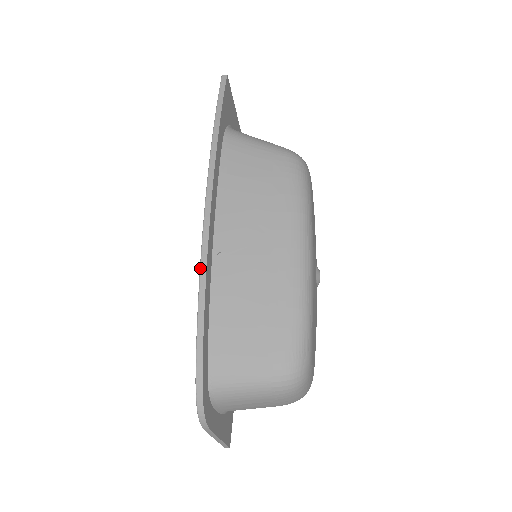
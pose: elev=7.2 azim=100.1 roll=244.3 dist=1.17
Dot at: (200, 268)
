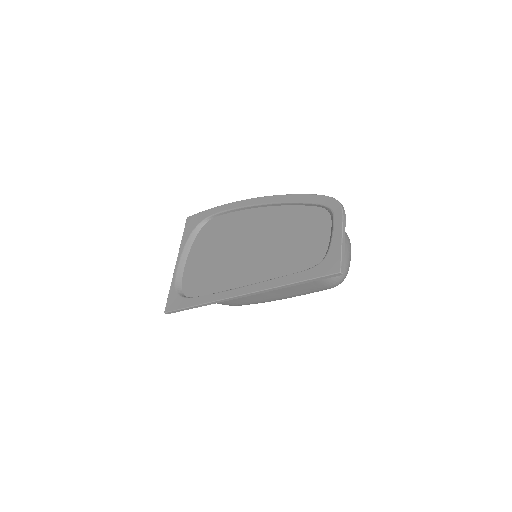
Dot at: (278, 195)
